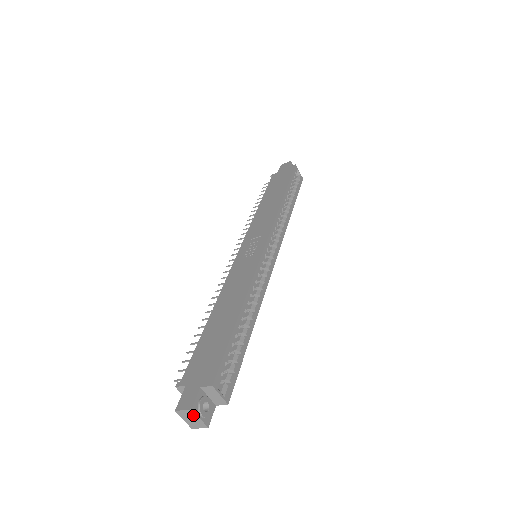
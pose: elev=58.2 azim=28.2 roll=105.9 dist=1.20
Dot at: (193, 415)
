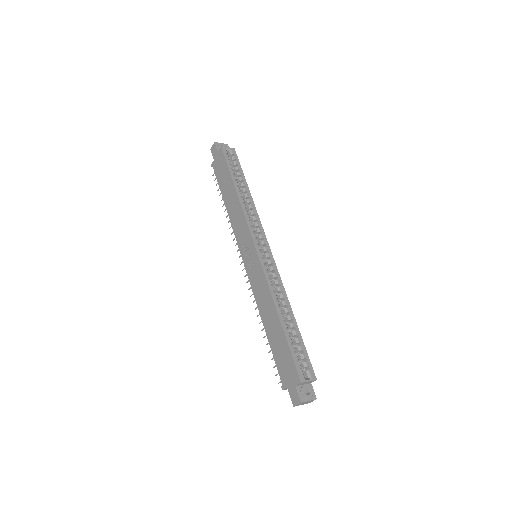
Dot at: (304, 402)
